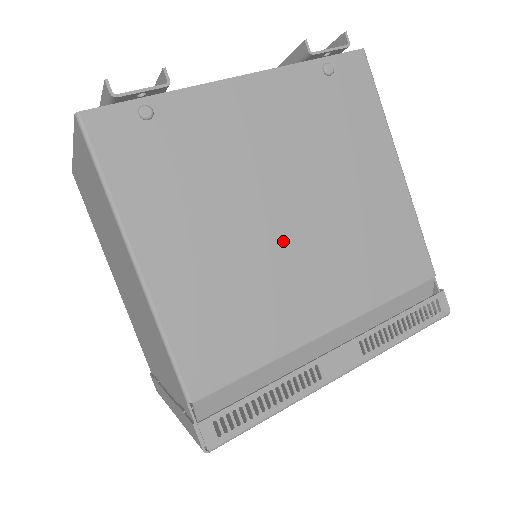
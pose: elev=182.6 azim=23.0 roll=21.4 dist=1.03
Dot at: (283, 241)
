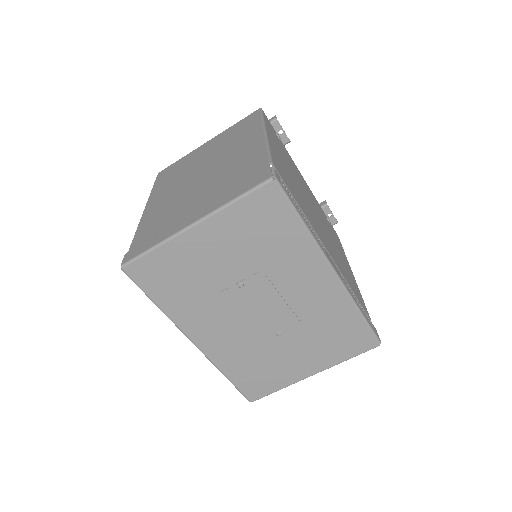
Dot at: (312, 210)
